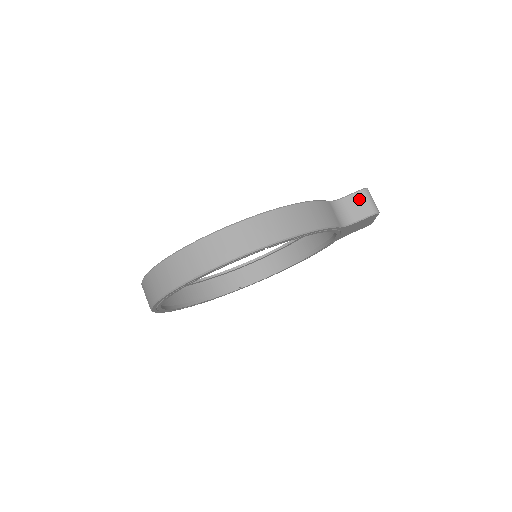
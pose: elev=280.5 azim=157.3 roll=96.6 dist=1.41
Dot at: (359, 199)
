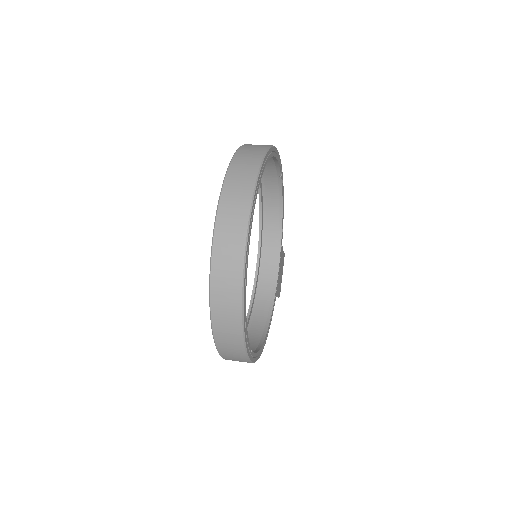
Dot at: occluded
